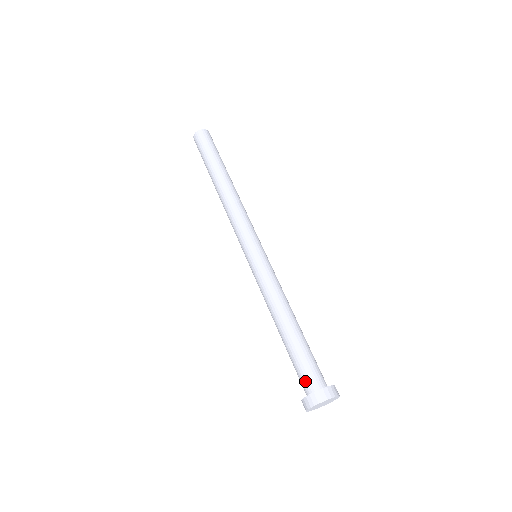
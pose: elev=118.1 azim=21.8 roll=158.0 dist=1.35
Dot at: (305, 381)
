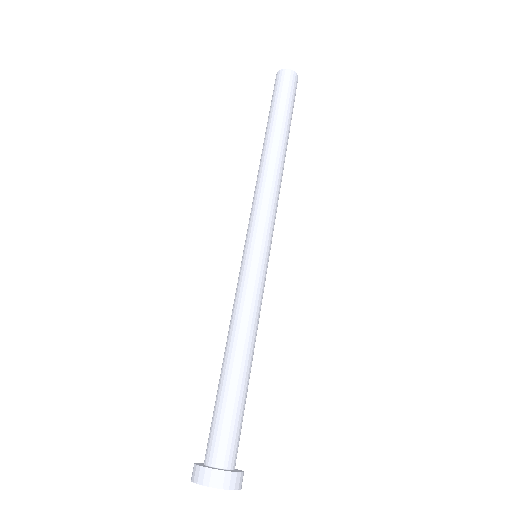
Dot at: (224, 447)
